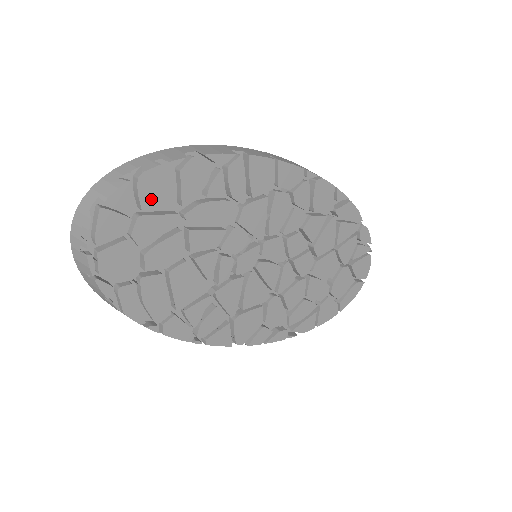
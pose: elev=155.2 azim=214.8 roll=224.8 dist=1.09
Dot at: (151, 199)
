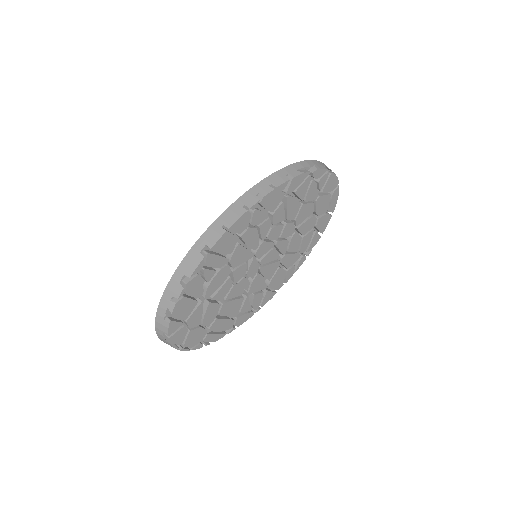
Dot at: (185, 314)
